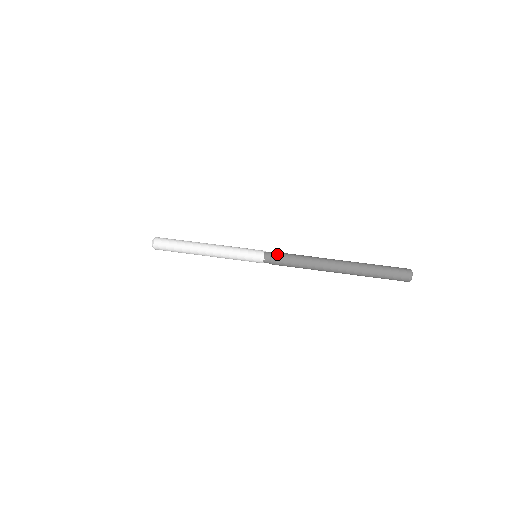
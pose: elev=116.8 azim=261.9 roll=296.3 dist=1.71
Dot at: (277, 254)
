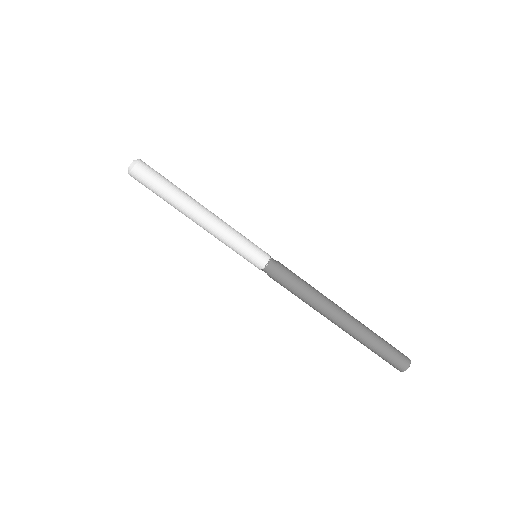
Dot at: (281, 273)
